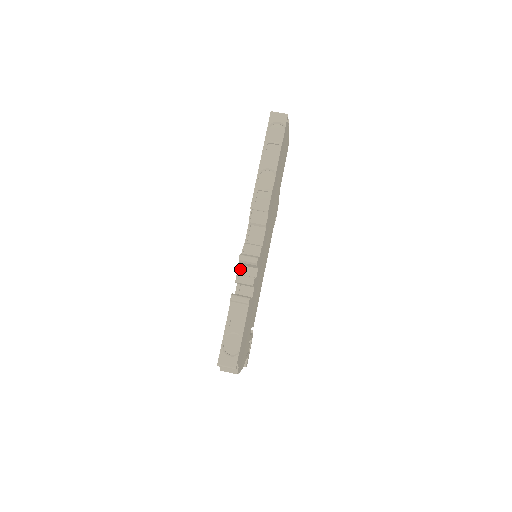
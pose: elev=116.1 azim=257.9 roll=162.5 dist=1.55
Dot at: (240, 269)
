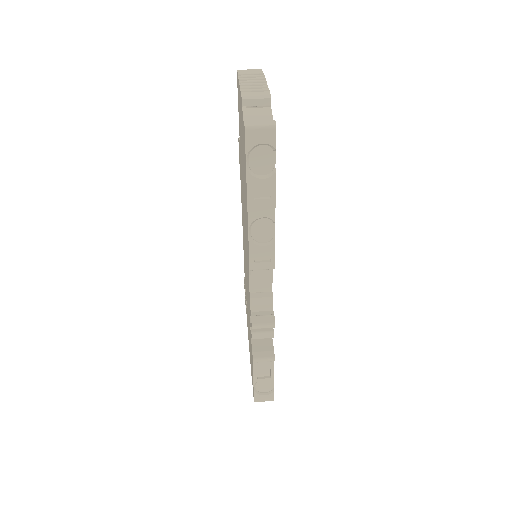
Dot at: occluded
